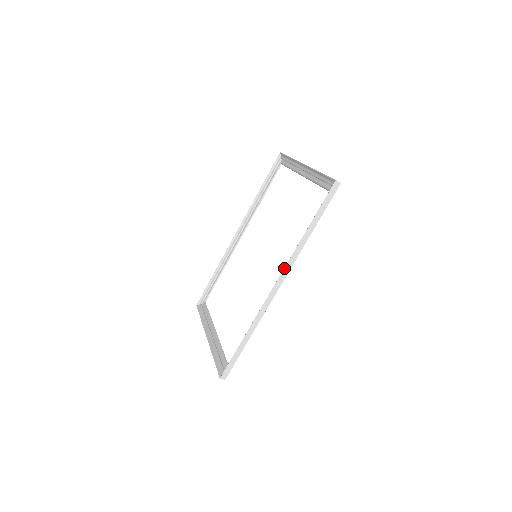
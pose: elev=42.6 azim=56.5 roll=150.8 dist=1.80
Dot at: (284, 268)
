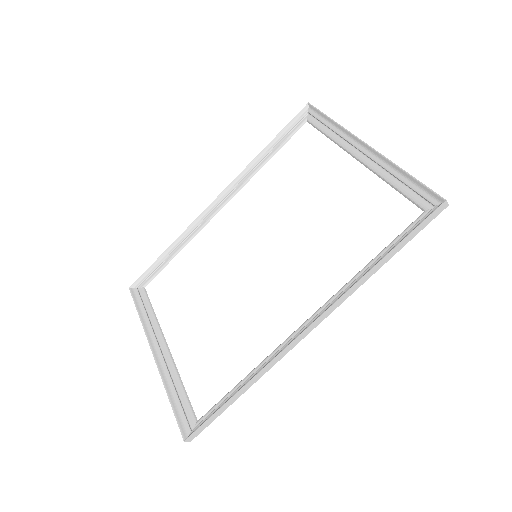
Dot at: (328, 308)
